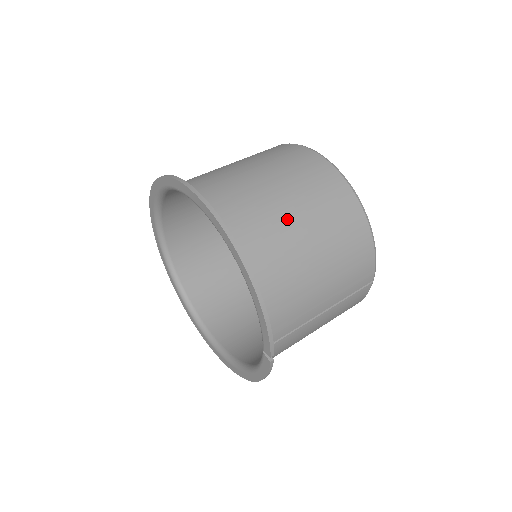
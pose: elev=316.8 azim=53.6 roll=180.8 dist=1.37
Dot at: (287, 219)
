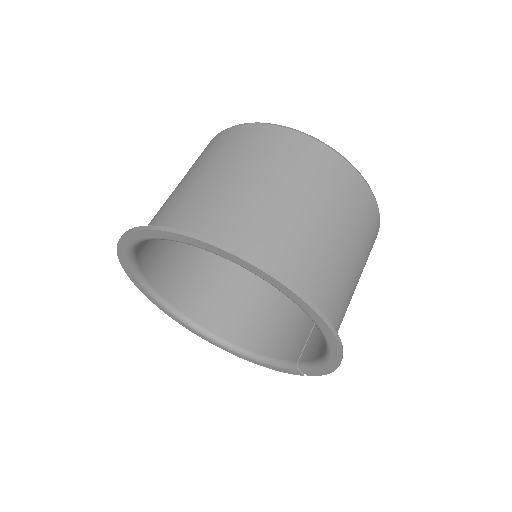
Dot at: (351, 278)
